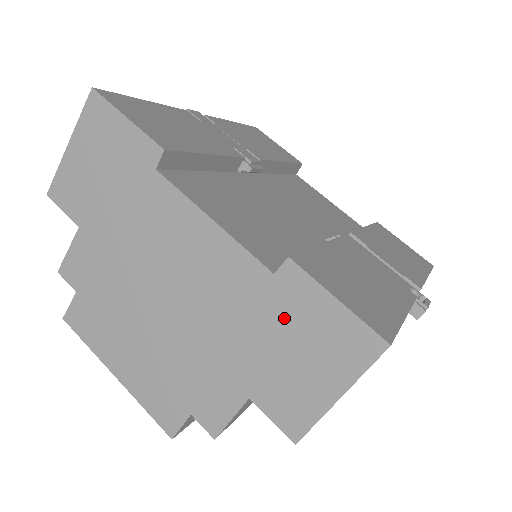
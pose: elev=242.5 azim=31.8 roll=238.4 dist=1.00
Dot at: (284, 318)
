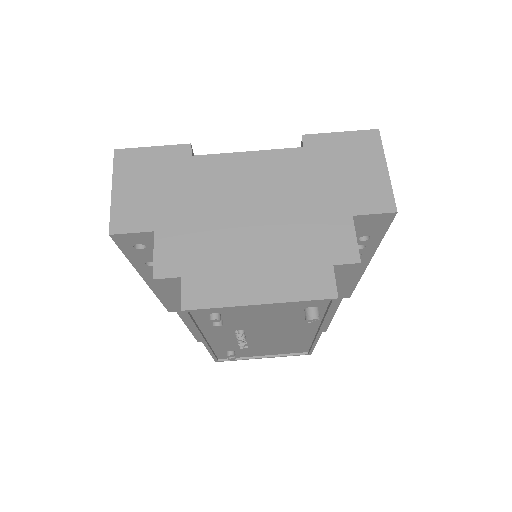
Dot at: (327, 160)
